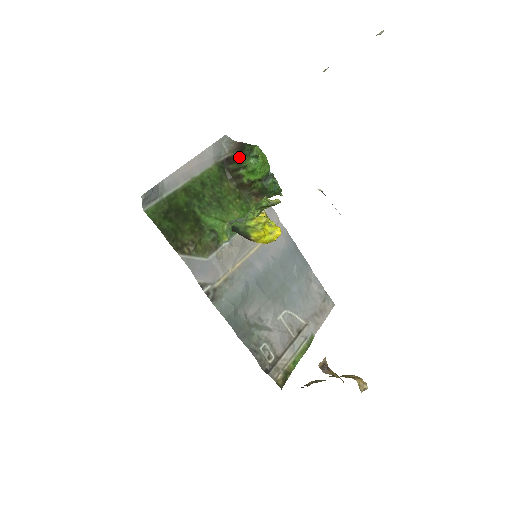
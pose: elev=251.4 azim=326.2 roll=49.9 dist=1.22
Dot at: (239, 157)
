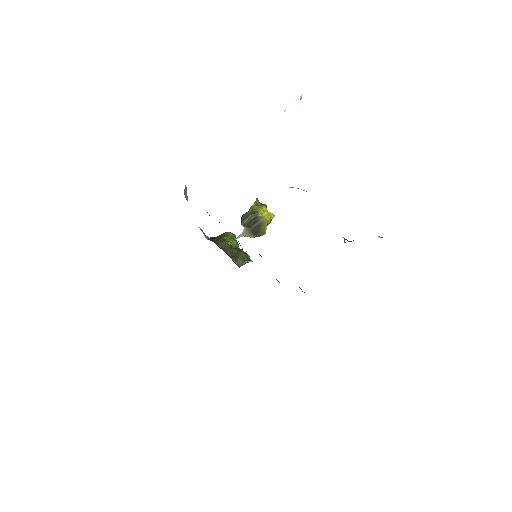
Dot at: (219, 235)
